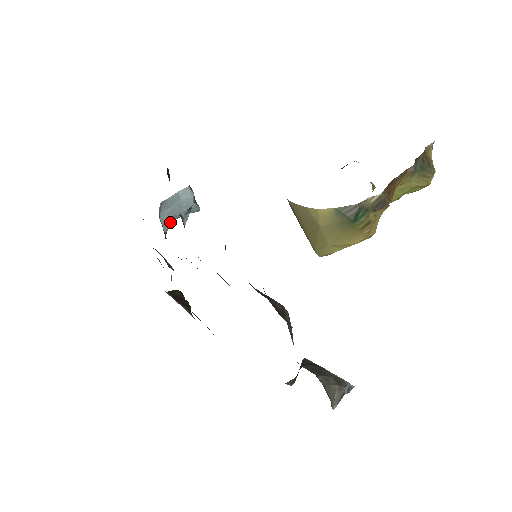
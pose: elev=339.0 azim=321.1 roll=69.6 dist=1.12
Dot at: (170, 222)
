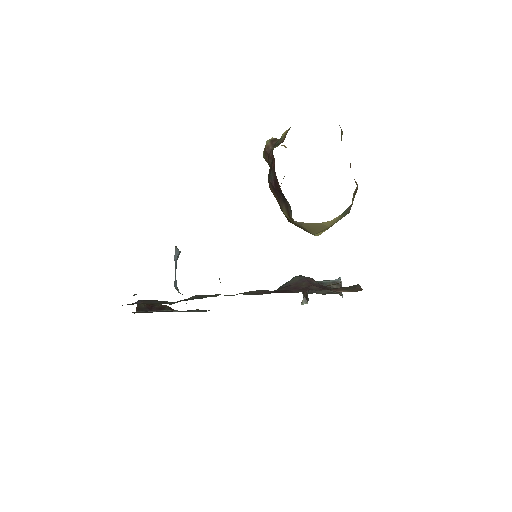
Dot at: (176, 282)
